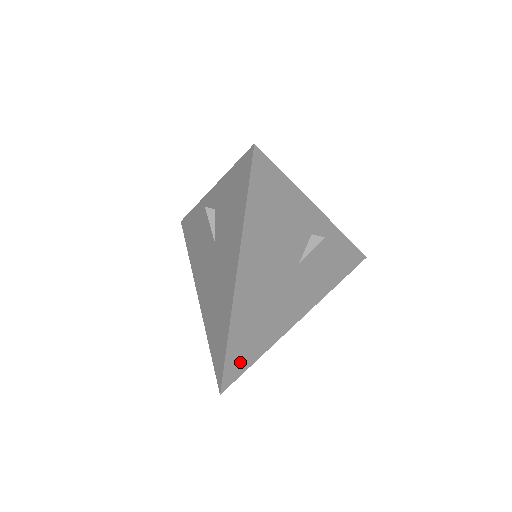
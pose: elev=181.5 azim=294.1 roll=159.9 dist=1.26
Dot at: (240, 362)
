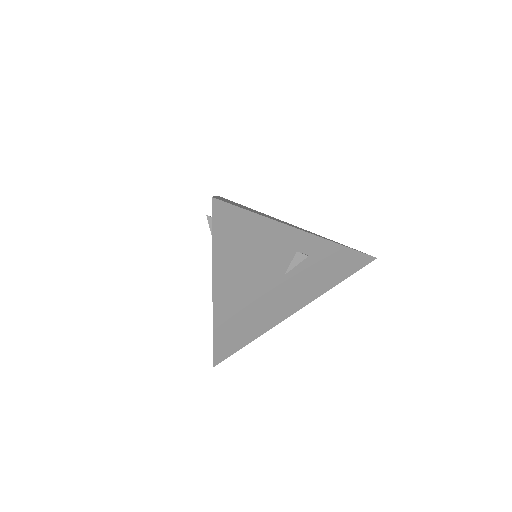
Dot at: (230, 347)
